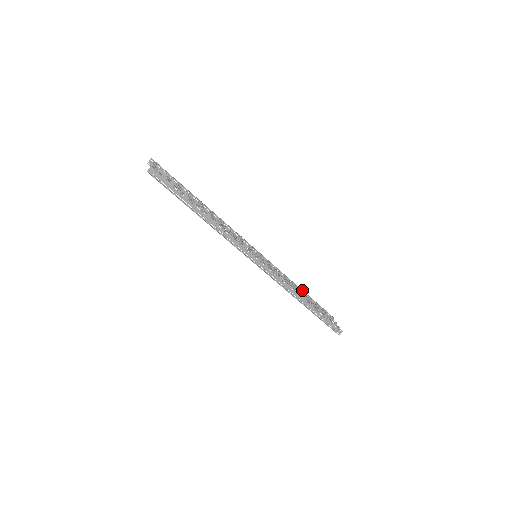
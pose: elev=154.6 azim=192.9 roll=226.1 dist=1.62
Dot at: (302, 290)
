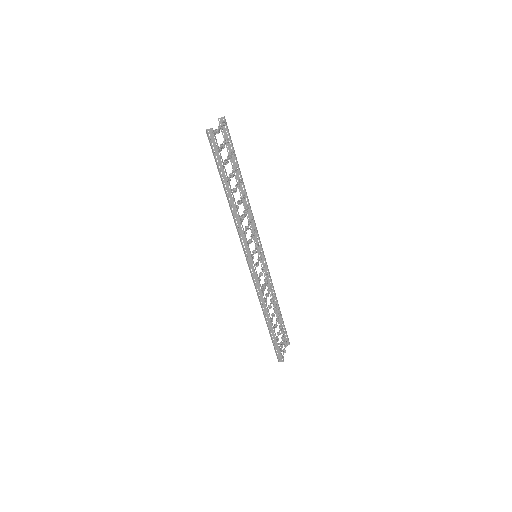
Dot at: occluded
